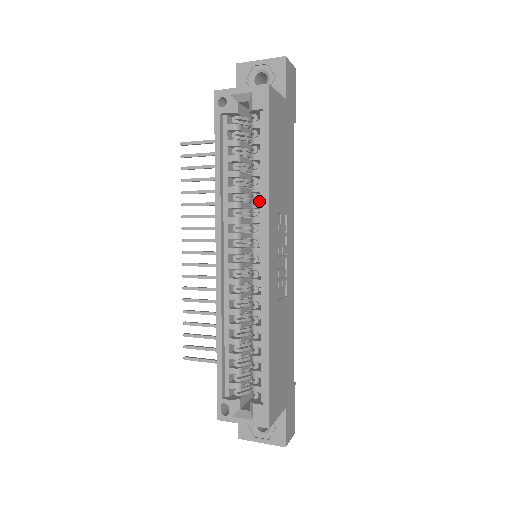
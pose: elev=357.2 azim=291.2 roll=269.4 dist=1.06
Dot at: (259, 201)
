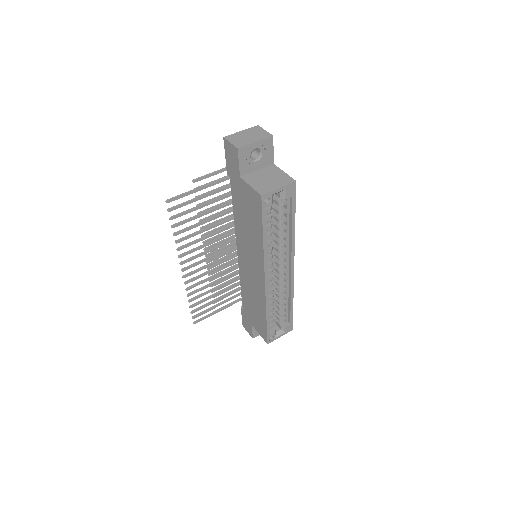
Dot at: (286, 242)
